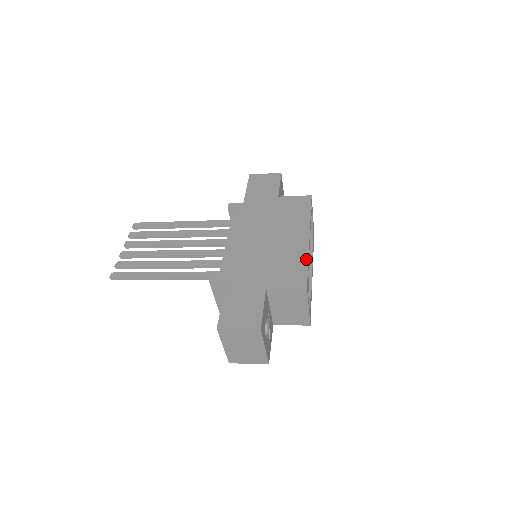
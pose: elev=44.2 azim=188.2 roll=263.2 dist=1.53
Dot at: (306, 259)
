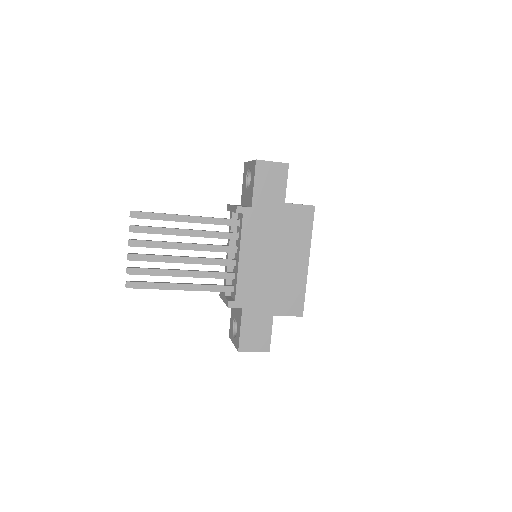
Dot at: (304, 287)
